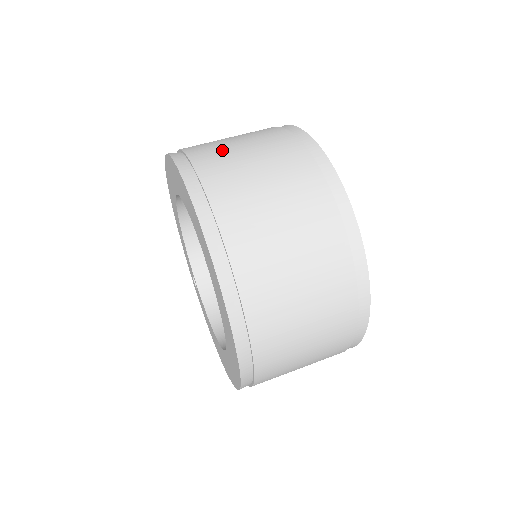
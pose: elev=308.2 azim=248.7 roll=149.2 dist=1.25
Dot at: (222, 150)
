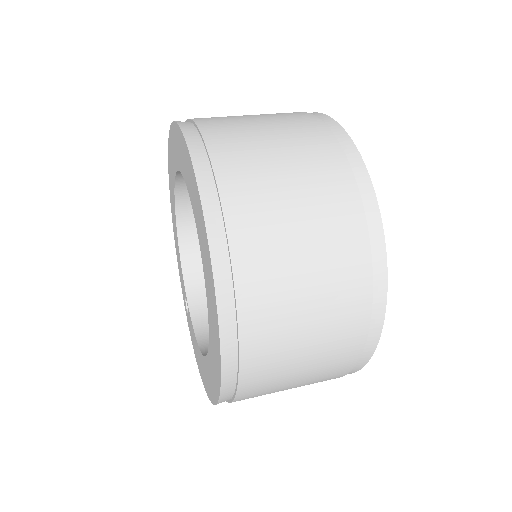
Dot at: occluded
